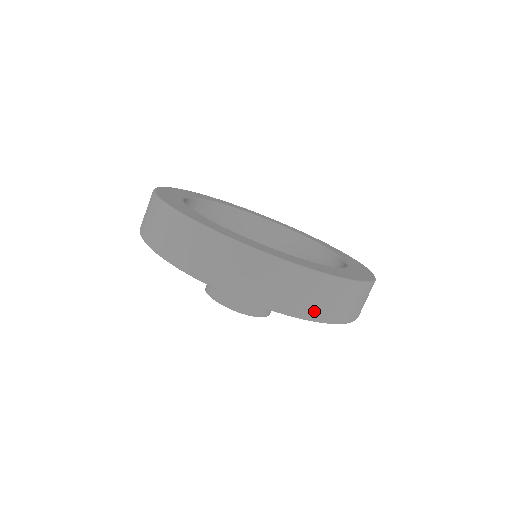
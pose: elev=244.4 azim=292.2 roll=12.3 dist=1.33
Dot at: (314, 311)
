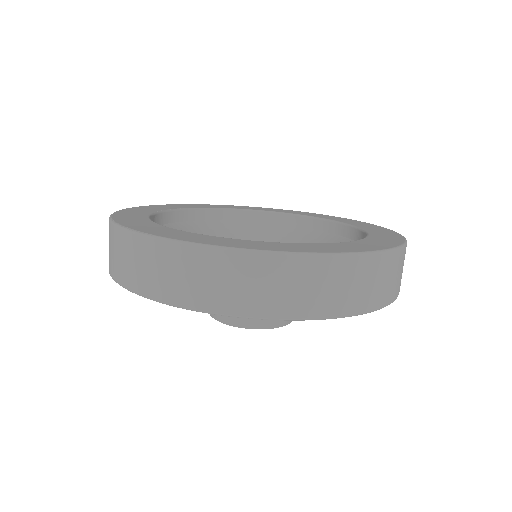
Dot at: (354, 303)
